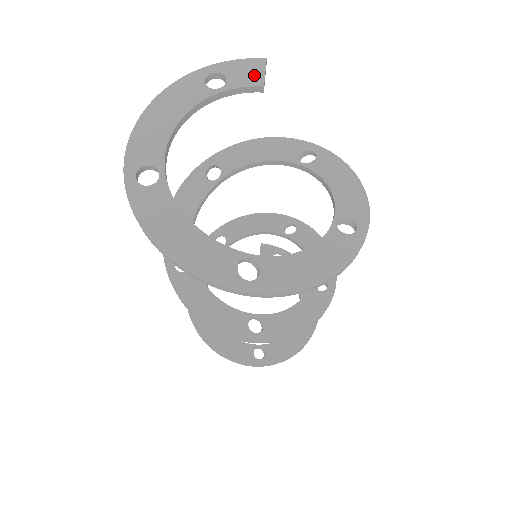
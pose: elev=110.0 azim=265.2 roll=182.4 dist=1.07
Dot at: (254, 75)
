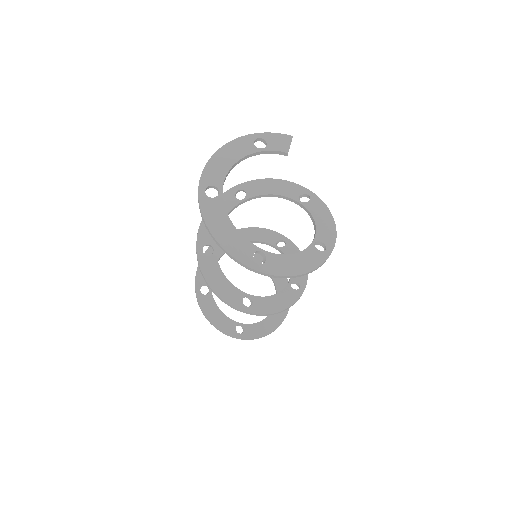
Dot at: (284, 145)
